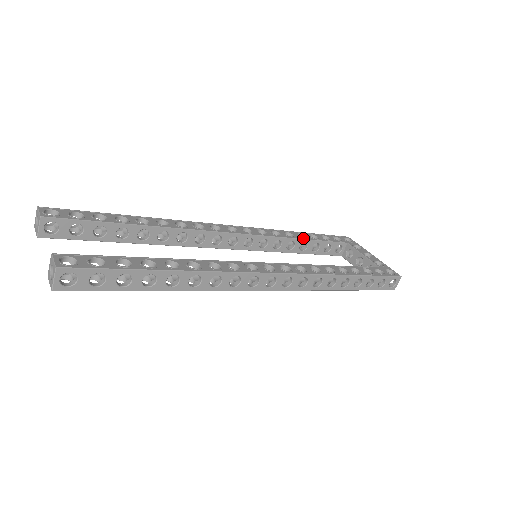
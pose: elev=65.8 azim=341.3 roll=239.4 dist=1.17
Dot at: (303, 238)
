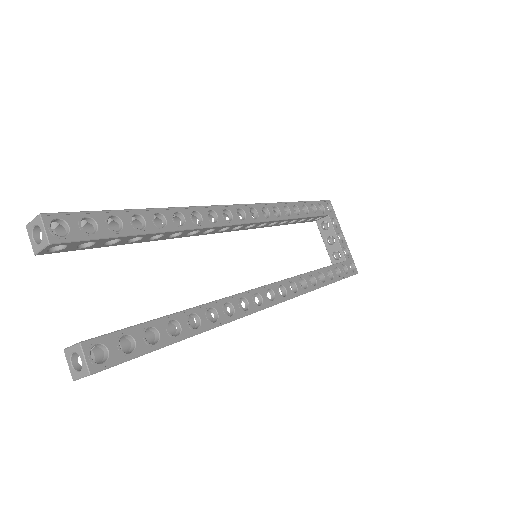
Dot at: (297, 216)
